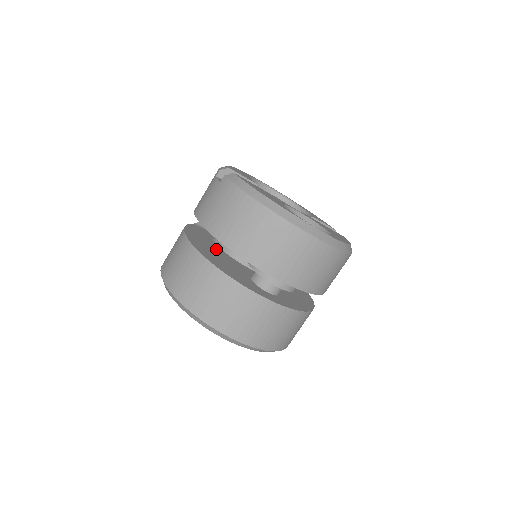
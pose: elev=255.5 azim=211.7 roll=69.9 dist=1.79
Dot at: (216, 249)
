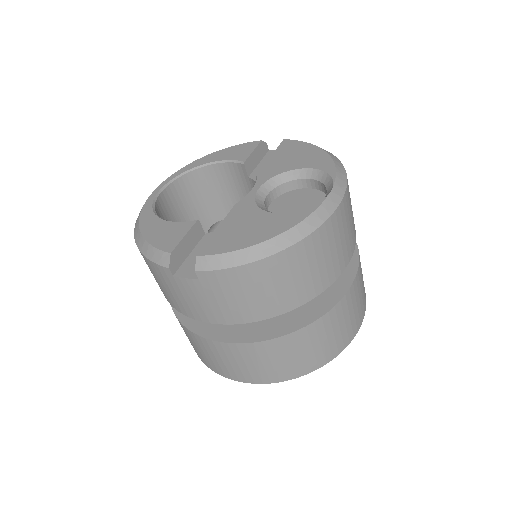
Dot at: occluded
